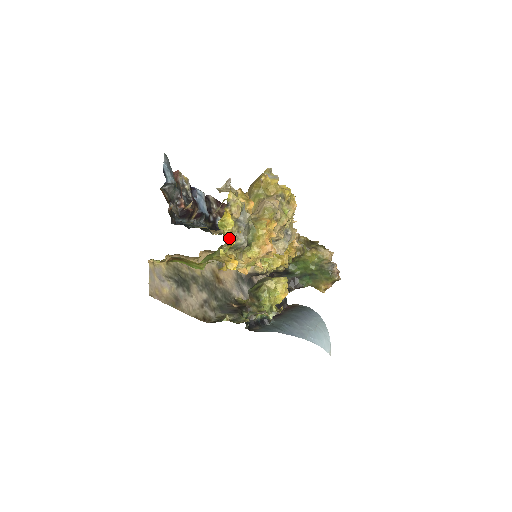
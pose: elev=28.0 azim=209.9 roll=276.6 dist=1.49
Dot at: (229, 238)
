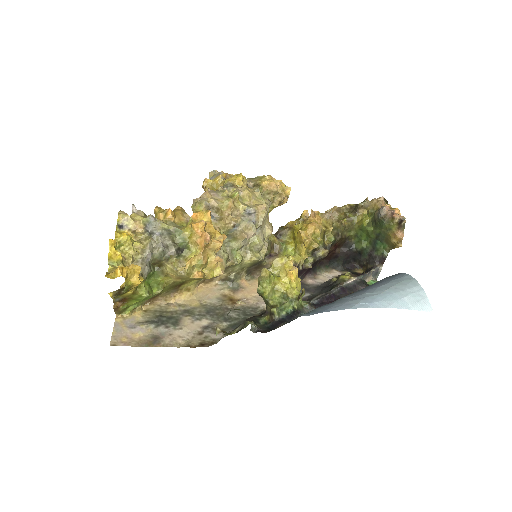
Dot at: (141, 253)
